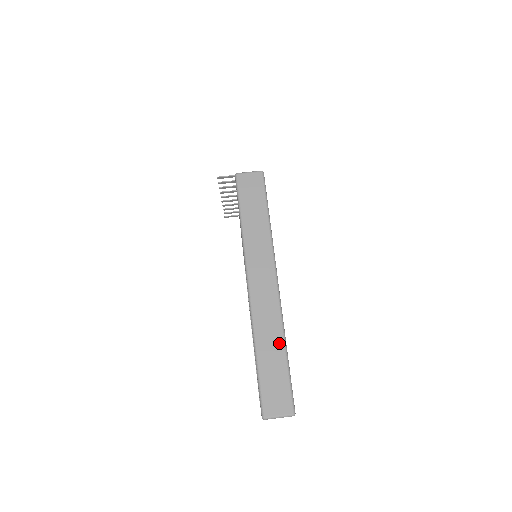
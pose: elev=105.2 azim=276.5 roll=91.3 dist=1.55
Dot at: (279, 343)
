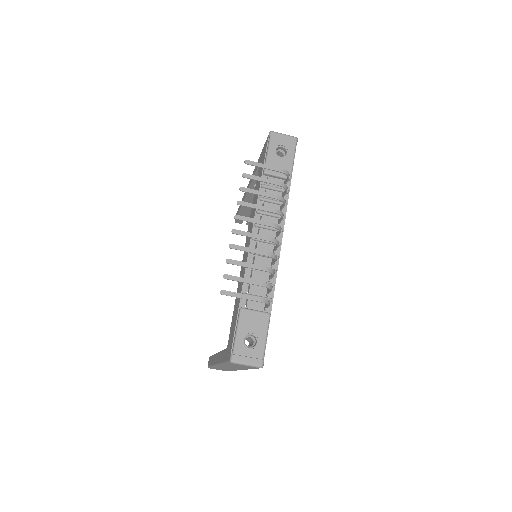
Dot at: (230, 370)
